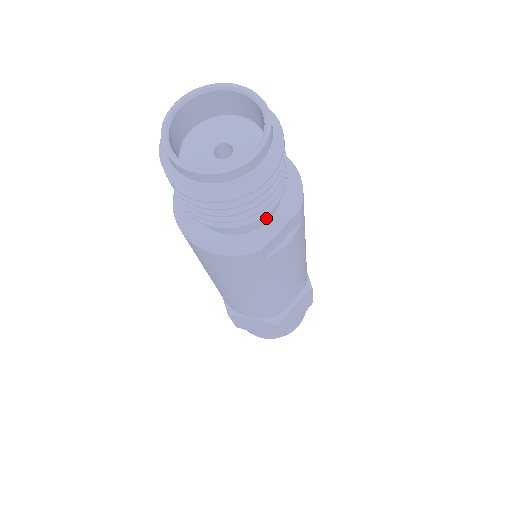
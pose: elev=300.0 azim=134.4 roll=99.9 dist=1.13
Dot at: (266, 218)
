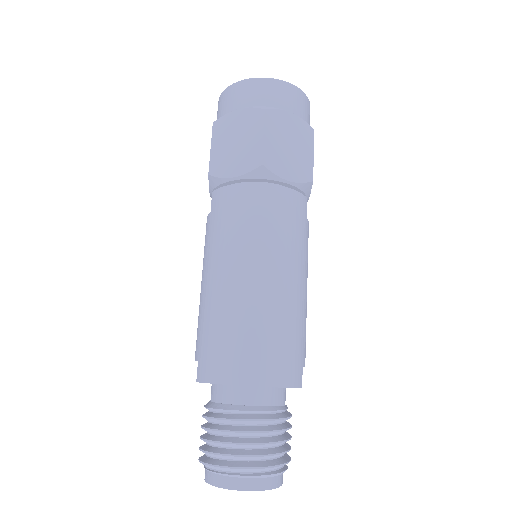
Dot at: occluded
